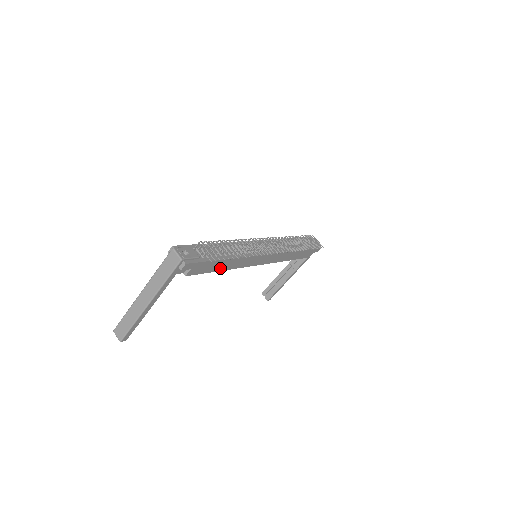
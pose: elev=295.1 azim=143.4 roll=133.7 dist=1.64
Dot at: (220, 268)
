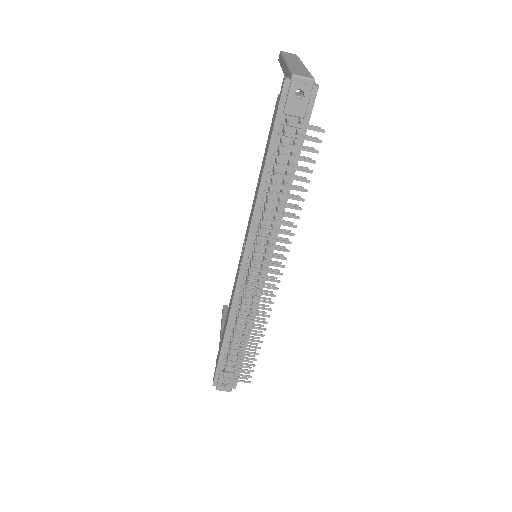
Dot at: occluded
